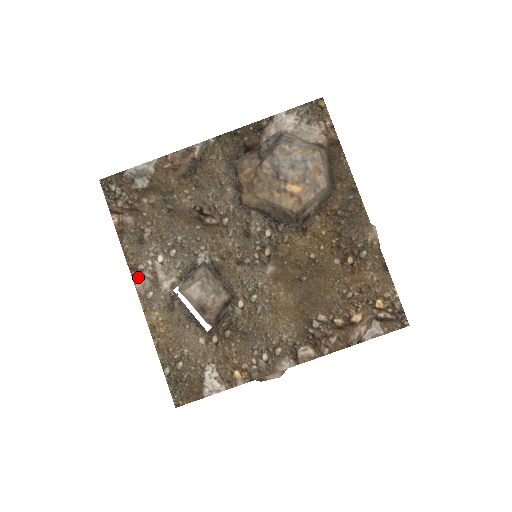
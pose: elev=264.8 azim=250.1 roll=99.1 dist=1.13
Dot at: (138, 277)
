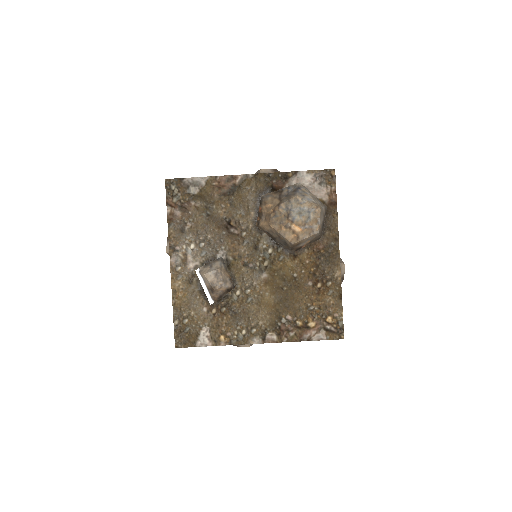
Dot at: (174, 254)
